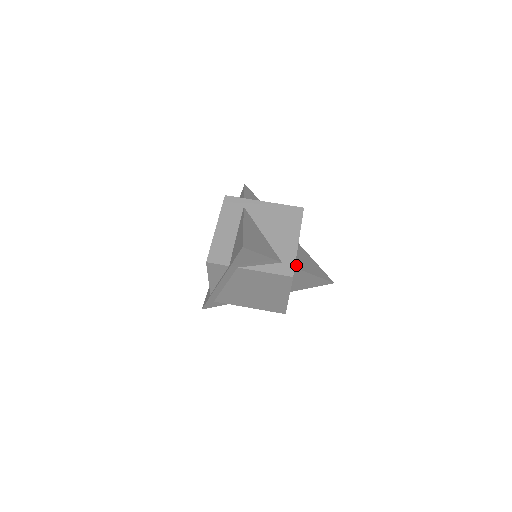
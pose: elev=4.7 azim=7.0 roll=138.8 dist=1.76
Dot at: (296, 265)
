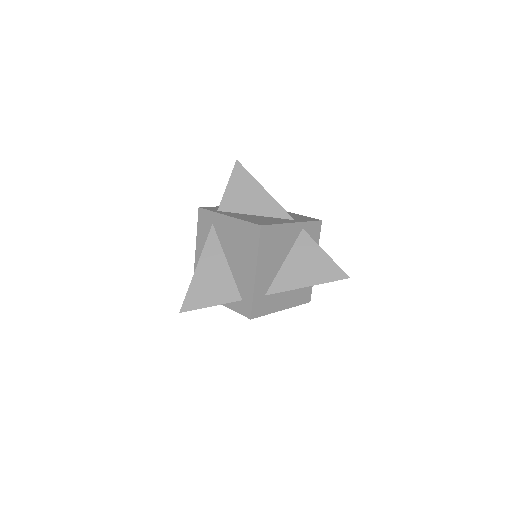
Dot at: (271, 288)
